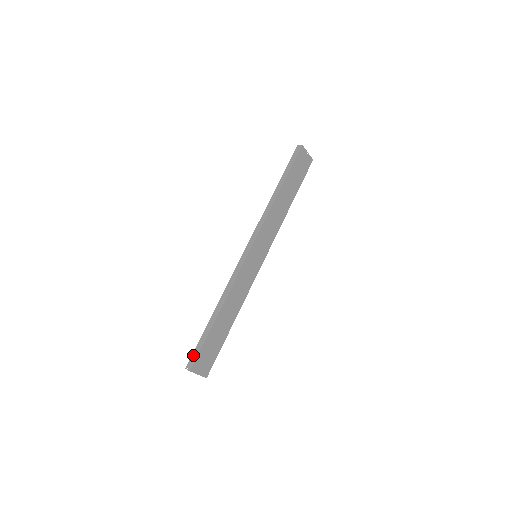
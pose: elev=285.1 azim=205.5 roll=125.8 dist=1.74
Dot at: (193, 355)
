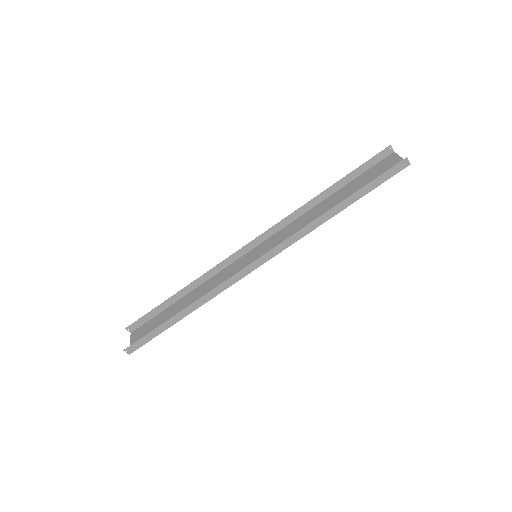
Dot at: (138, 343)
